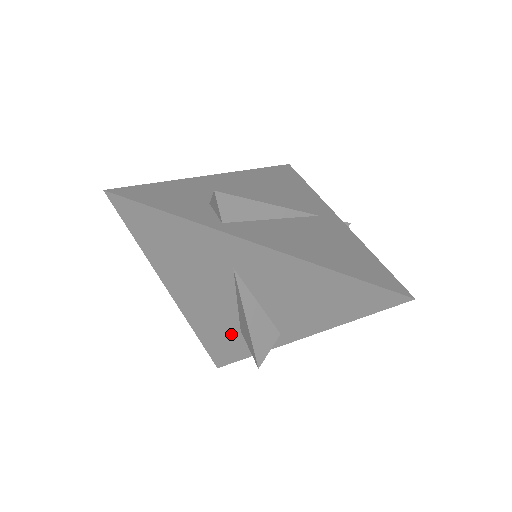
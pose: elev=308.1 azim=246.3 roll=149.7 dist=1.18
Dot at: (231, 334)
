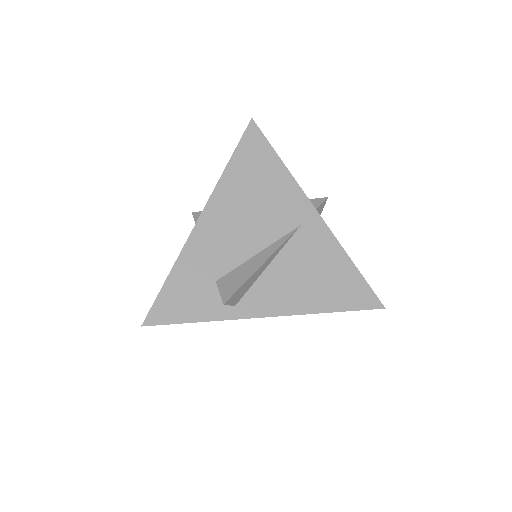
Dot at: occluded
